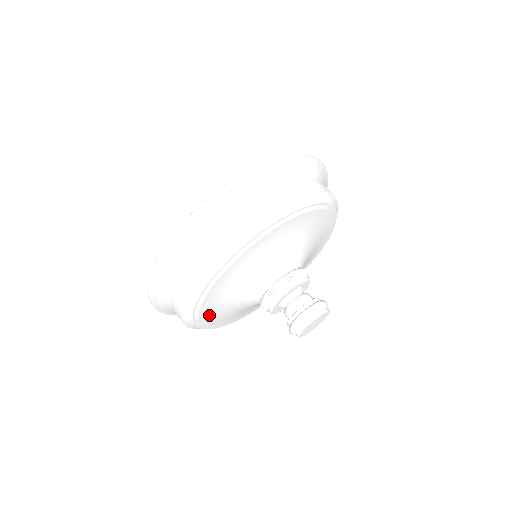
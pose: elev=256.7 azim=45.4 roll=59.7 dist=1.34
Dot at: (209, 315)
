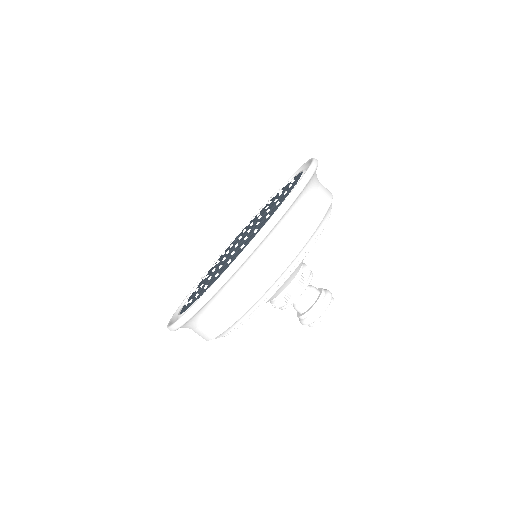
Dot at: occluded
